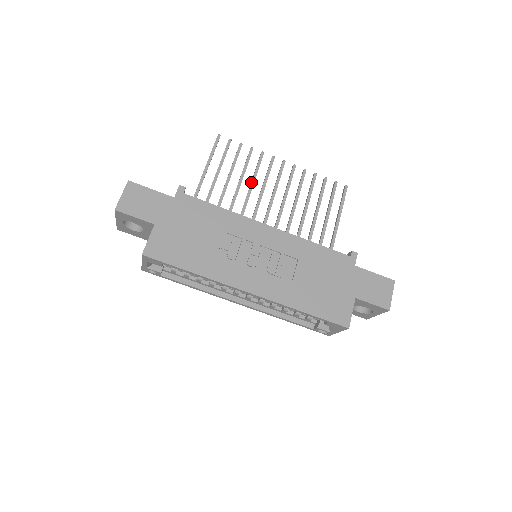
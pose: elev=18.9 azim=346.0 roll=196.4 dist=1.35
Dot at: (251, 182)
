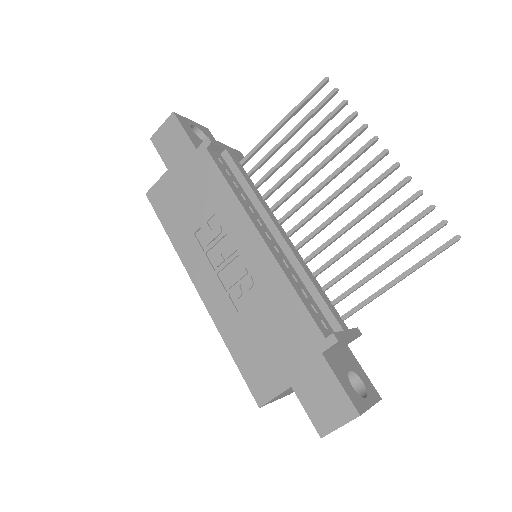
Dot at: occluded
